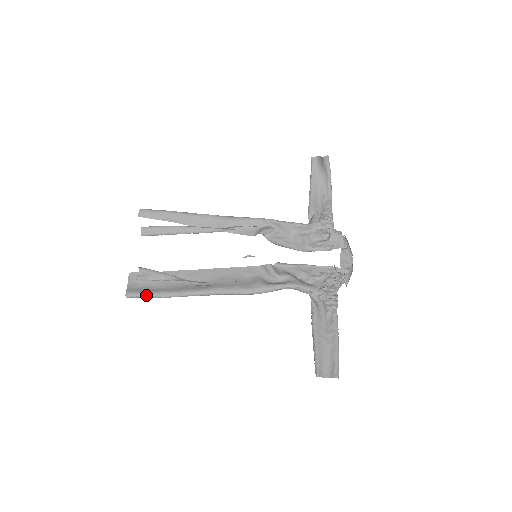
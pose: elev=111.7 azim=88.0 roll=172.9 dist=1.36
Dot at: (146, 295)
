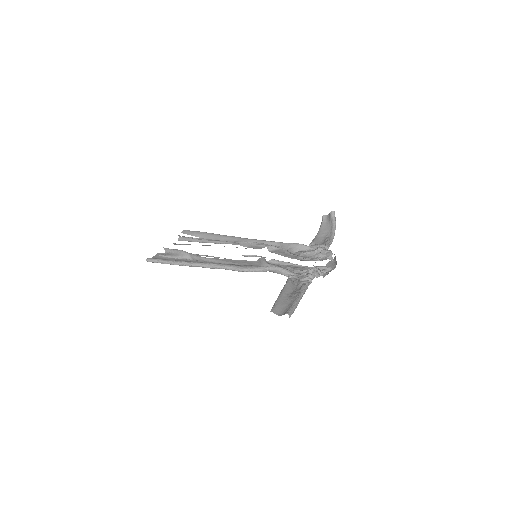
Dot at: (161, 260)
